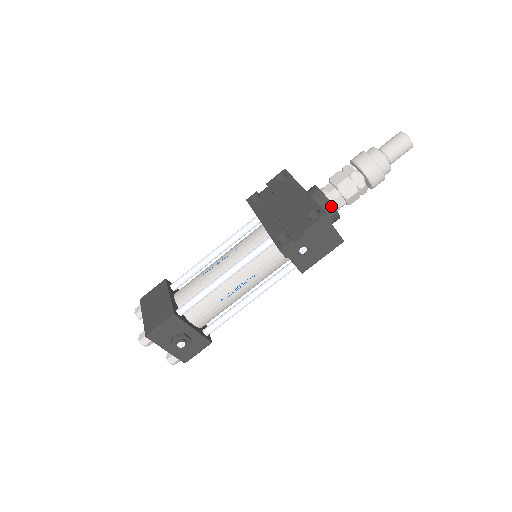
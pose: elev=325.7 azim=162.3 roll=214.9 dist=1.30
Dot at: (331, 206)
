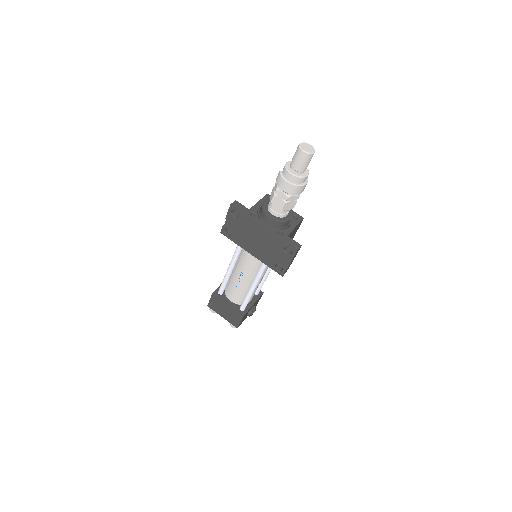
Dot at: (287, 222)
